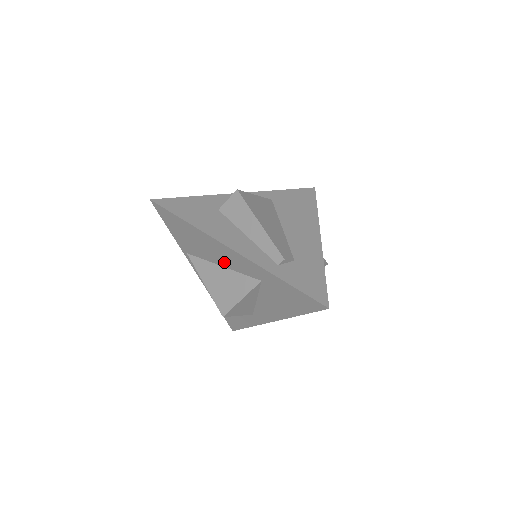
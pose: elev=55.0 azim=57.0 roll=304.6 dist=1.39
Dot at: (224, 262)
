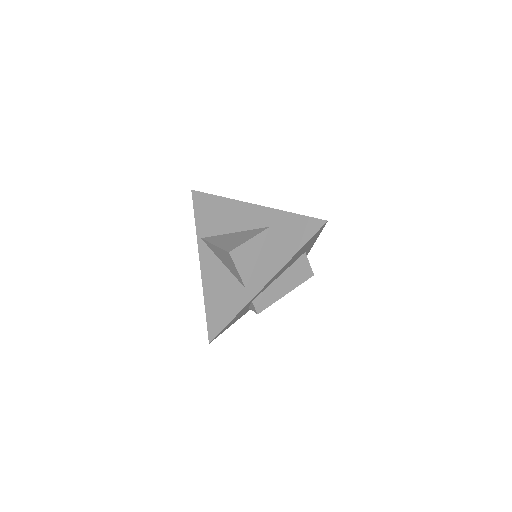
Dot at: (238, 225)
